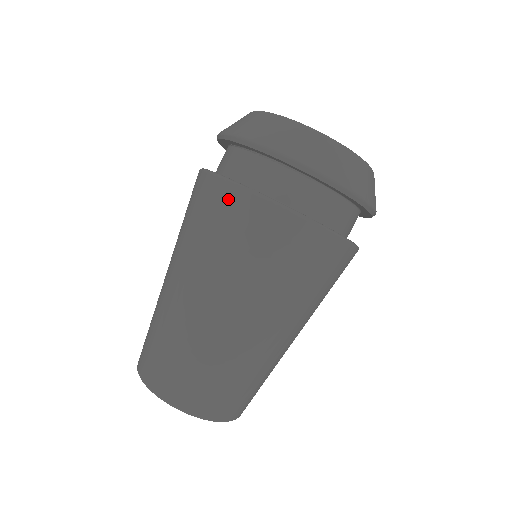
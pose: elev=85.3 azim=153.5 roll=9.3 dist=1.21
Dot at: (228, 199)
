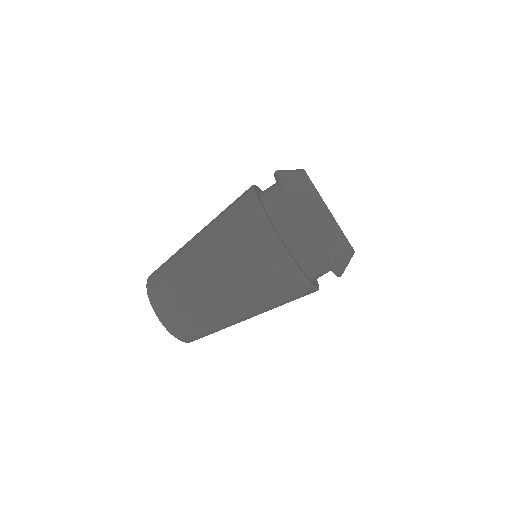
Dot at: (246, 201)
